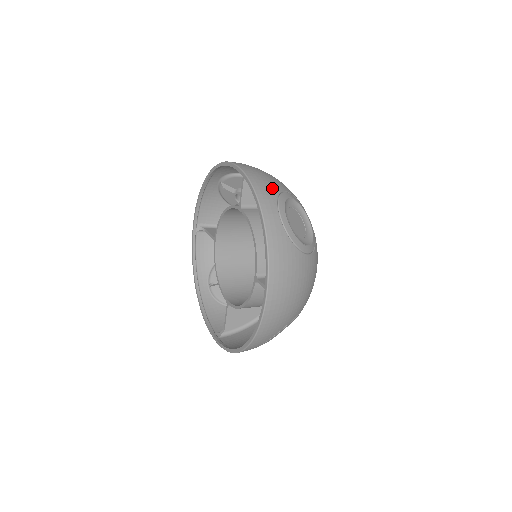
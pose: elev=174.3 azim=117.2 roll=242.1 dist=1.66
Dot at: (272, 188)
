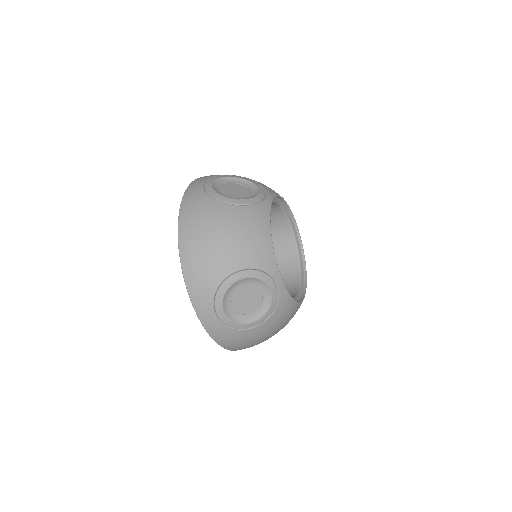
Dot at: occluded
